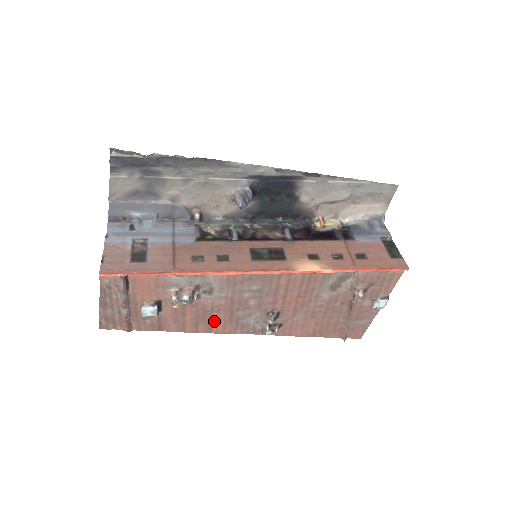
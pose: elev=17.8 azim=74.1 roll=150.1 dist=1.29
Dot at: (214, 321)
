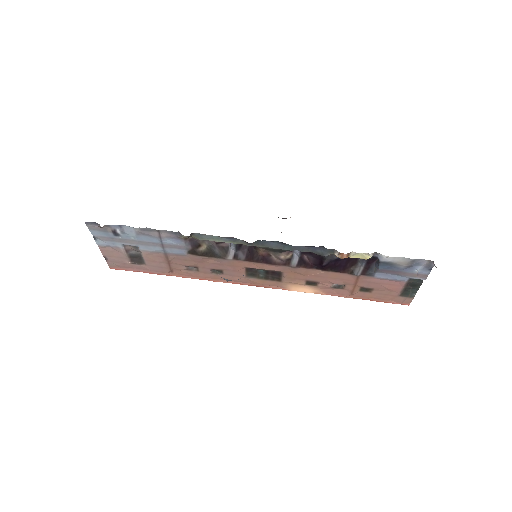
Dot at: occluded
